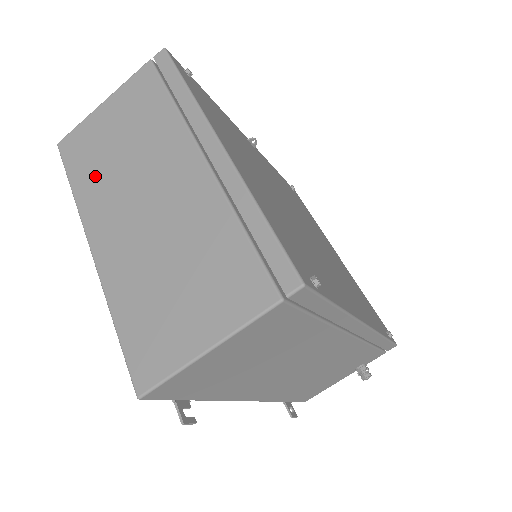
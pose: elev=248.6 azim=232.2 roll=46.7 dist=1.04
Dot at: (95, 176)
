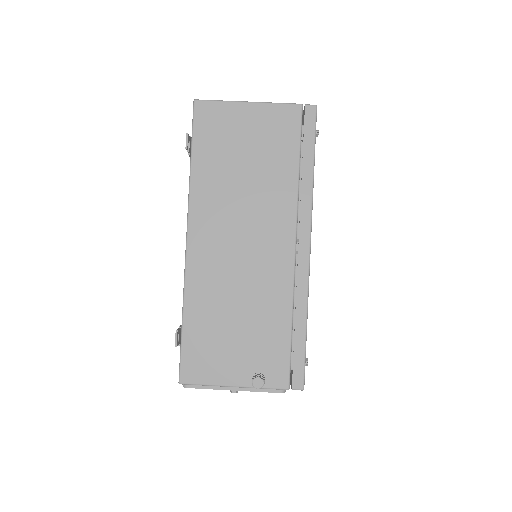
Dot at: occluded
